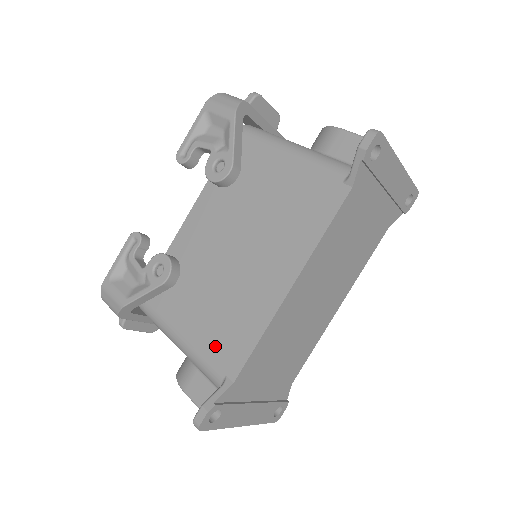
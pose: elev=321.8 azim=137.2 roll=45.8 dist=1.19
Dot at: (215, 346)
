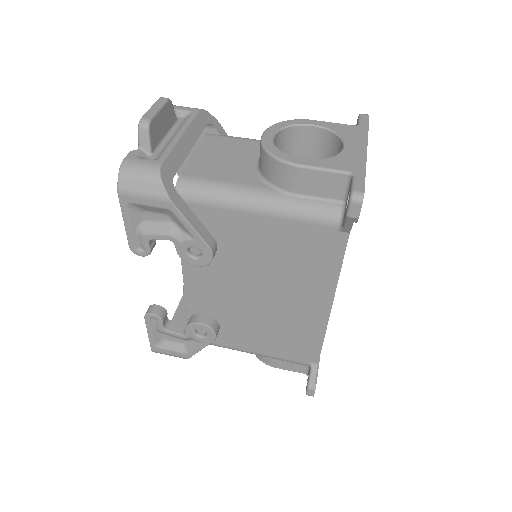
Dot at: (287, 351)
